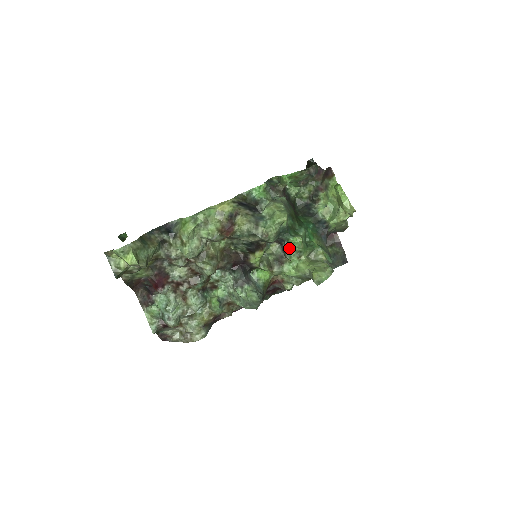
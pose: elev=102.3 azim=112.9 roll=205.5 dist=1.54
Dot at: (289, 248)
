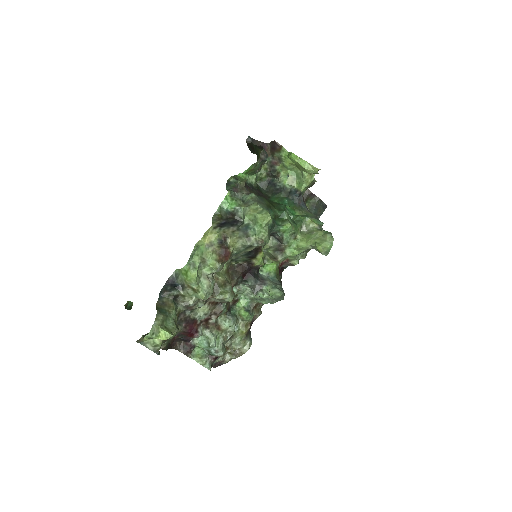
Dot at: (283, 236)
